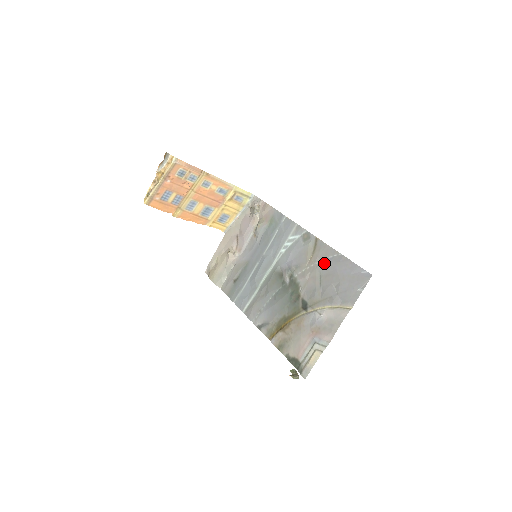
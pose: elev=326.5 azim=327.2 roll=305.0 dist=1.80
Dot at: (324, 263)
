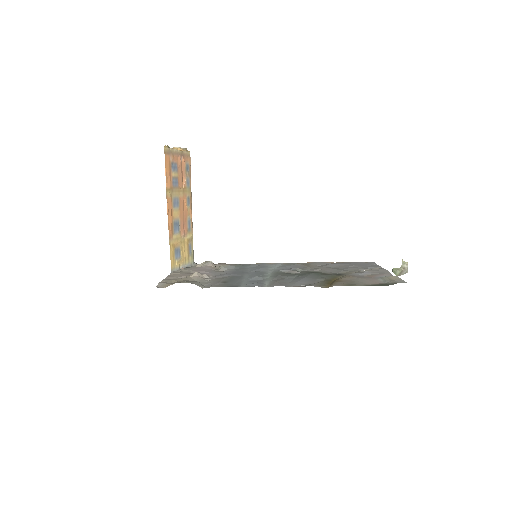
Dot at: (327, 264)
